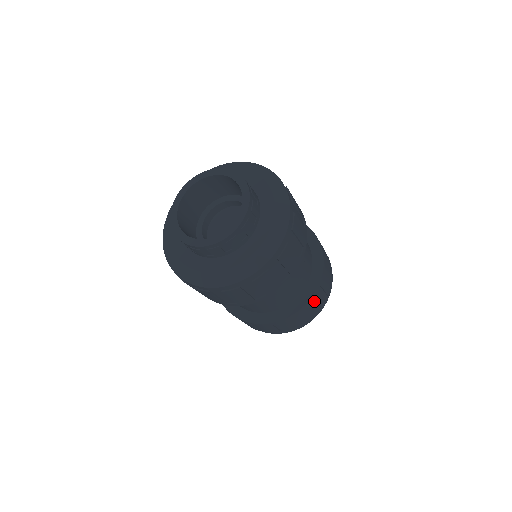
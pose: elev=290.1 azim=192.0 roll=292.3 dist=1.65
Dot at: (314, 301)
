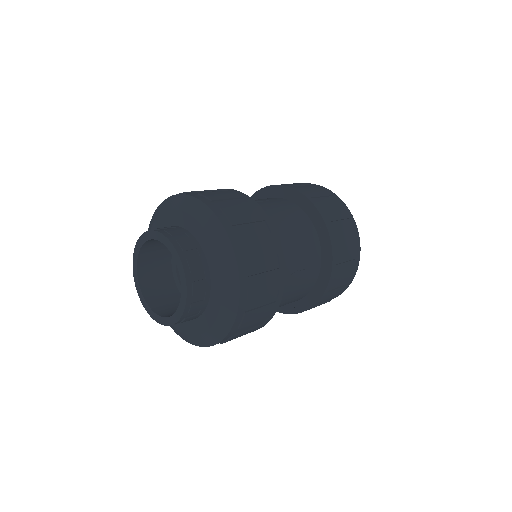
Dot at: (328, 294)
